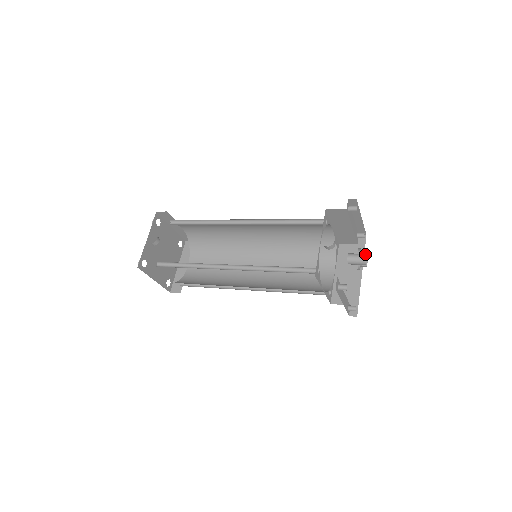
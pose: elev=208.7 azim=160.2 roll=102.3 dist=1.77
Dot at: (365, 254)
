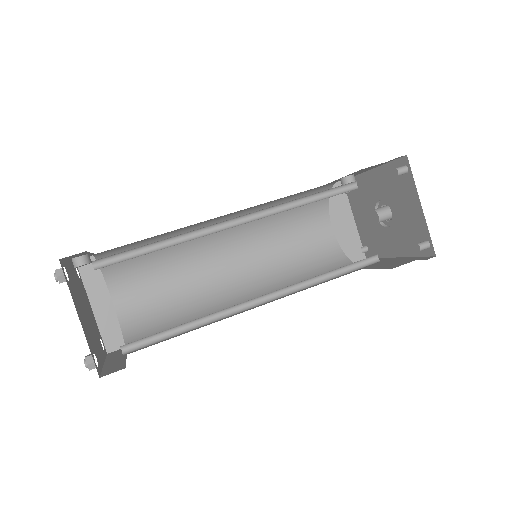
Dot at: occluded
